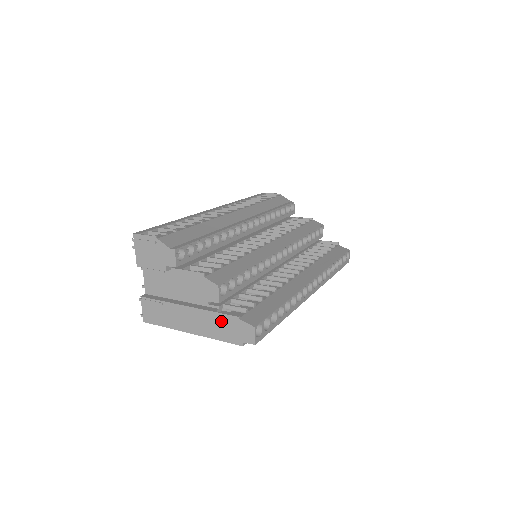
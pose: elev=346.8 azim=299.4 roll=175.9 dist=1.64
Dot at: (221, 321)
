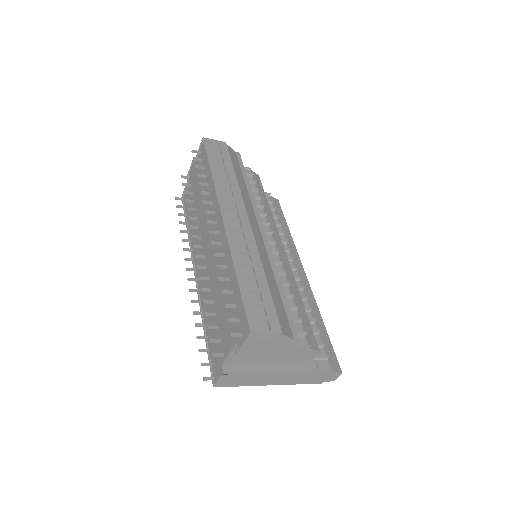
Dot at: (313, 375)
